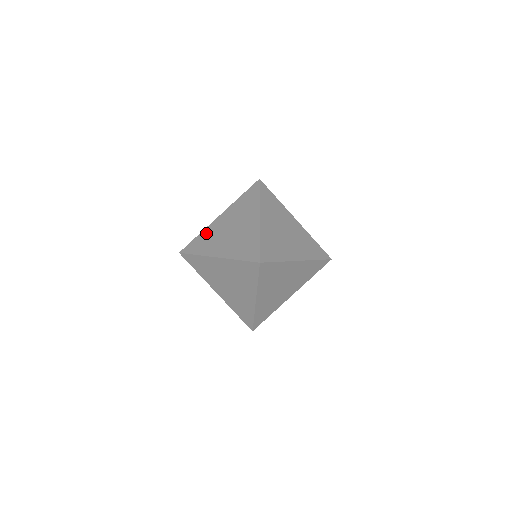
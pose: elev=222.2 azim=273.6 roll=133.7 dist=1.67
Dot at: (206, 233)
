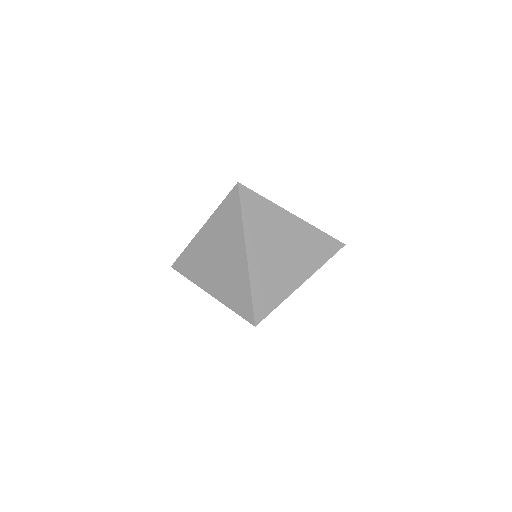
Dot at: (192, 251)
